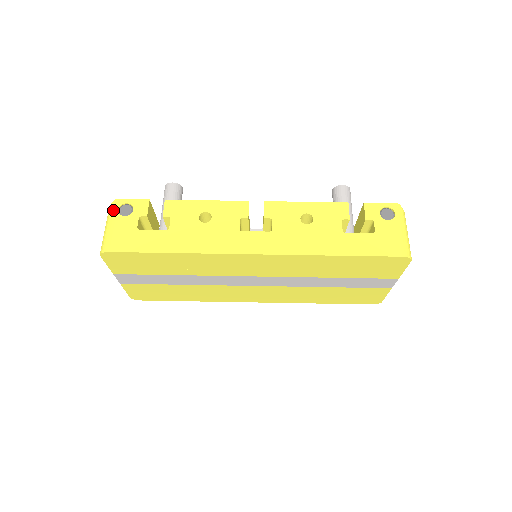
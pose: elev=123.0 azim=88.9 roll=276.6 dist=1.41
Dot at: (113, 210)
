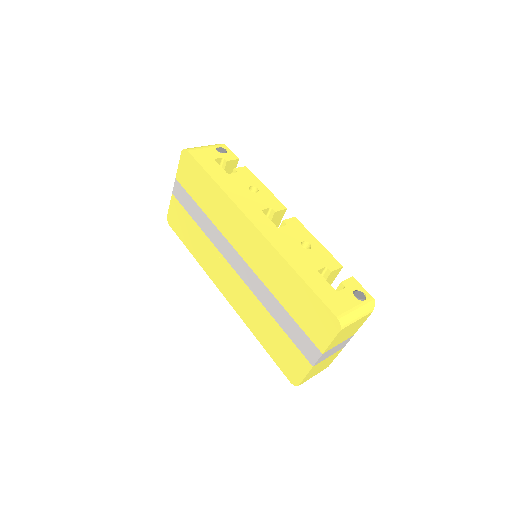
Dot at: (216, 145)
